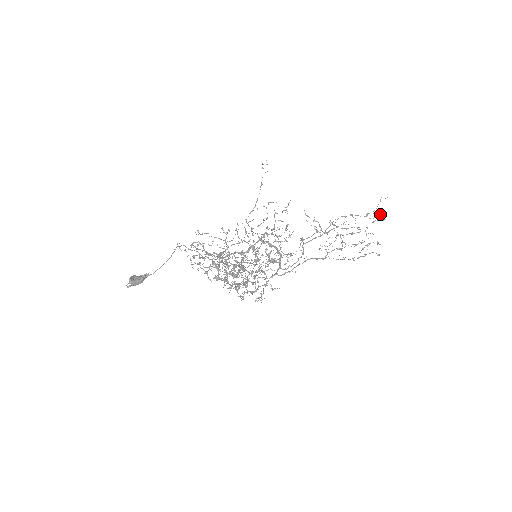
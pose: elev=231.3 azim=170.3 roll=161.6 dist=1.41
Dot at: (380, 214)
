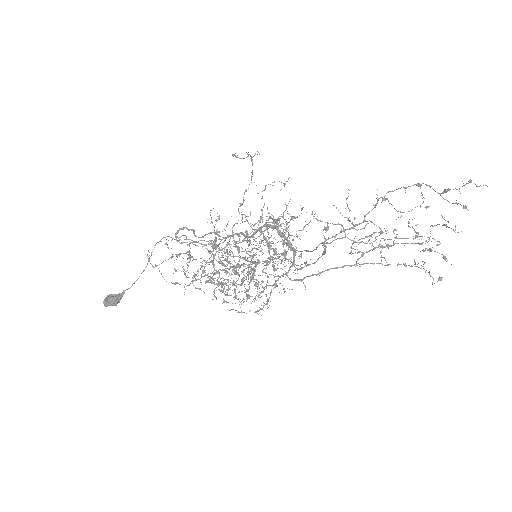
Dot at: occluded
